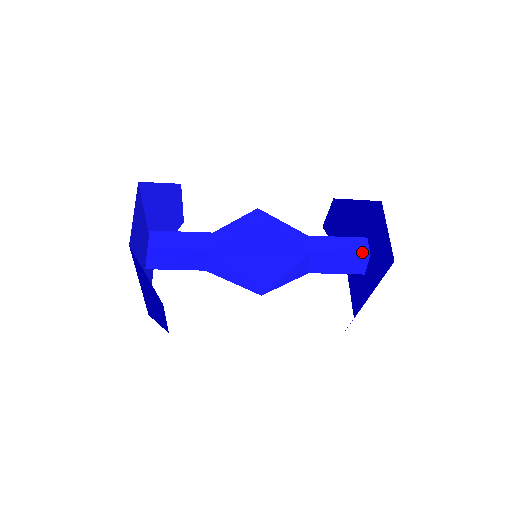
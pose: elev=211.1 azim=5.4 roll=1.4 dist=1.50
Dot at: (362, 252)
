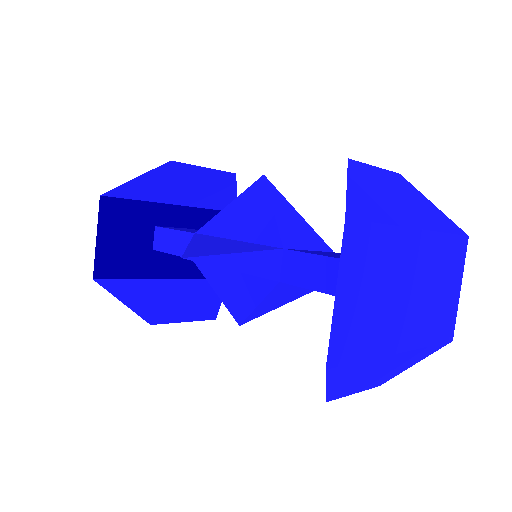
Dot at: occluded
